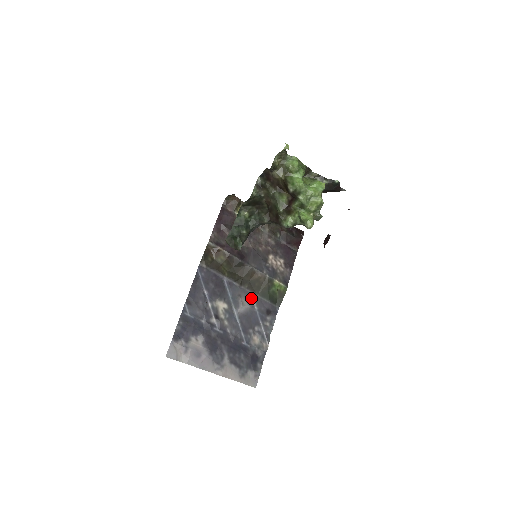
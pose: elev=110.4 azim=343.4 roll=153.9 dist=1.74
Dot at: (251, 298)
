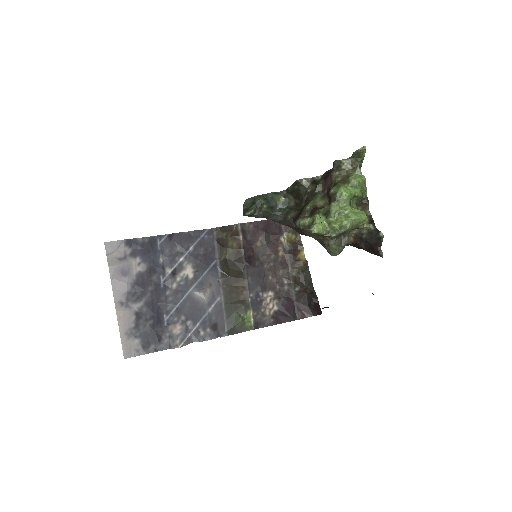
Dot at: (216, 299)
